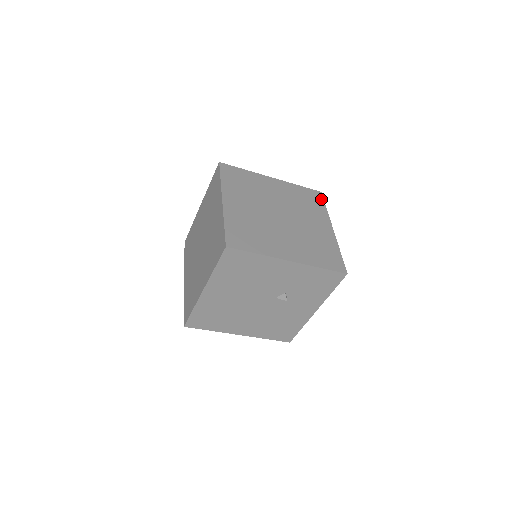
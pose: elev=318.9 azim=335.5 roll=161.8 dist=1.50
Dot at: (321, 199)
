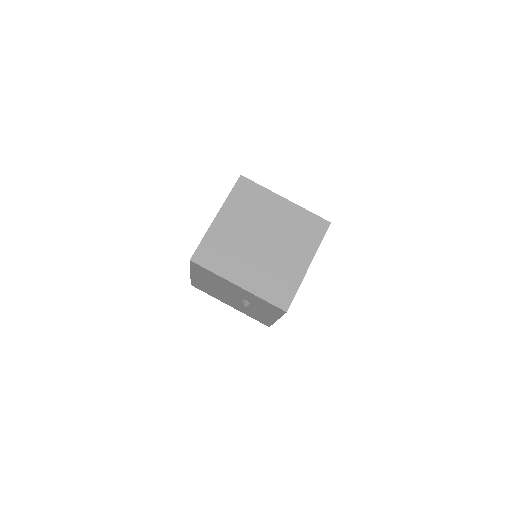
Dot at: (324, 231)
